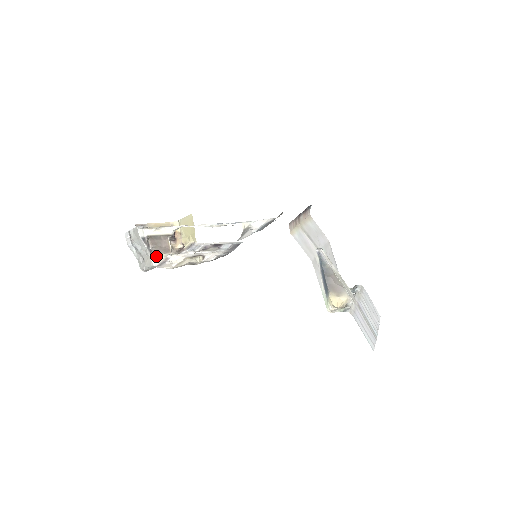
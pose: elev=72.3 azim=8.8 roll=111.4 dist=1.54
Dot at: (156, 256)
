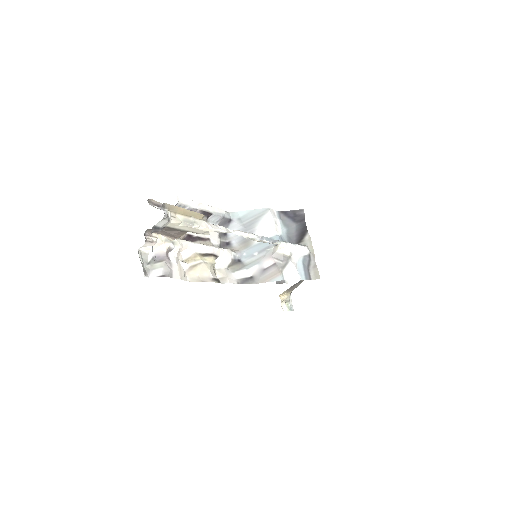
Dot at: (153, 241)
